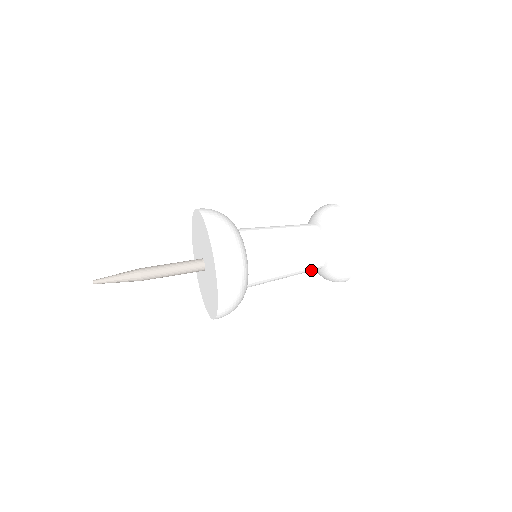
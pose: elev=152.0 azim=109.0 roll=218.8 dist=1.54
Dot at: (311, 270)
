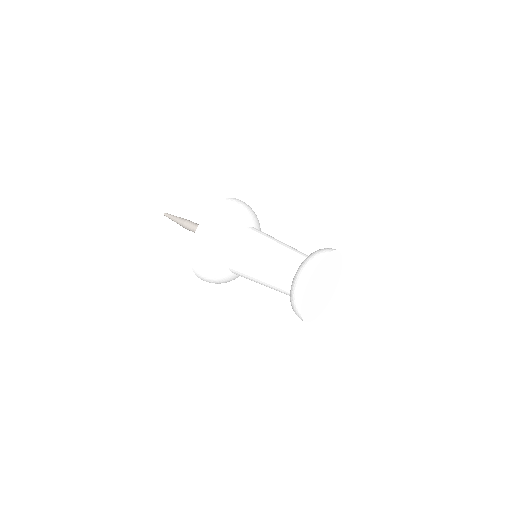
Dot at: (282, 285)
